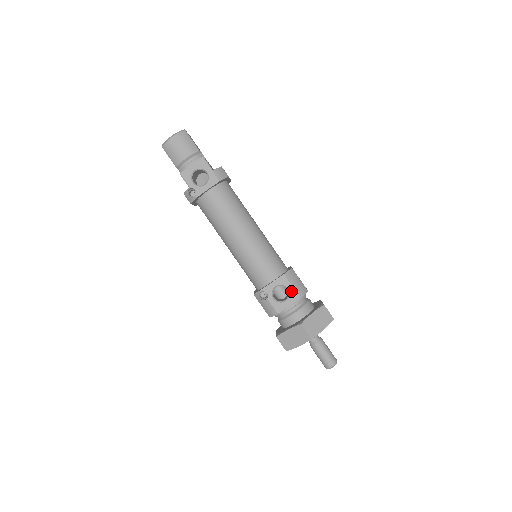
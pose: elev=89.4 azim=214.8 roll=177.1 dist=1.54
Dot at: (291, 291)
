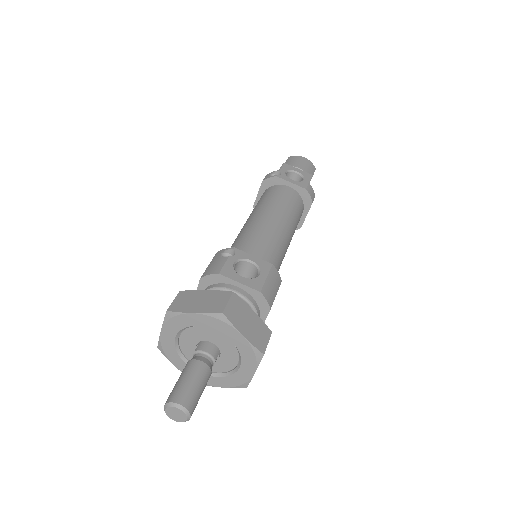
Dot at: (260, 278)
